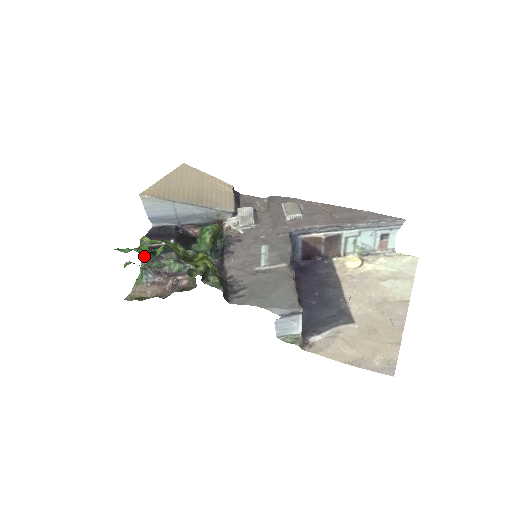
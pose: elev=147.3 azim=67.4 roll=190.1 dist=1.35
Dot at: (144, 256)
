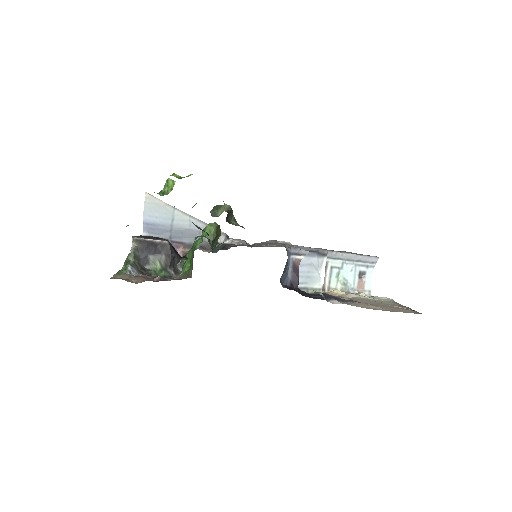
Dot at: (132, 252)
